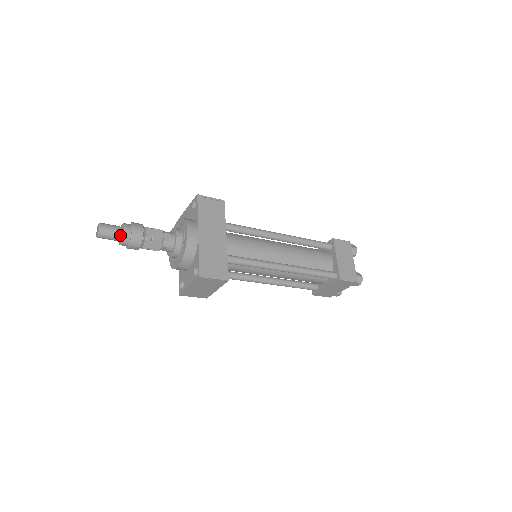
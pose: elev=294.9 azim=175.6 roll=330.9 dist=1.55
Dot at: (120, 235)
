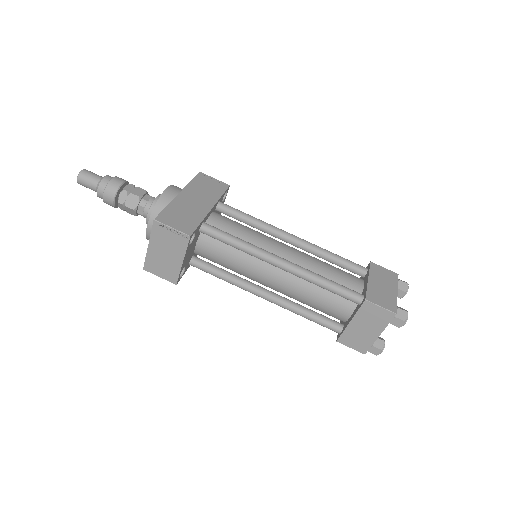
Dot at: (99, 182)
